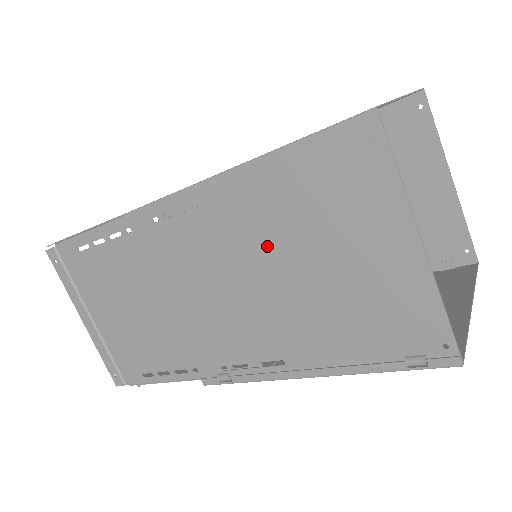
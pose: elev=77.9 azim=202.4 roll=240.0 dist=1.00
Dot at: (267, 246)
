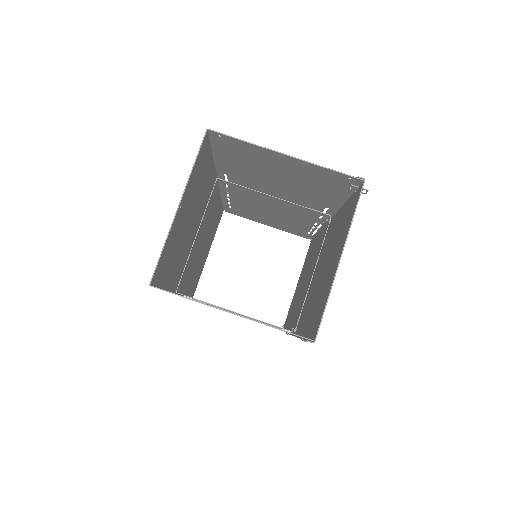
Dot at: occluded
